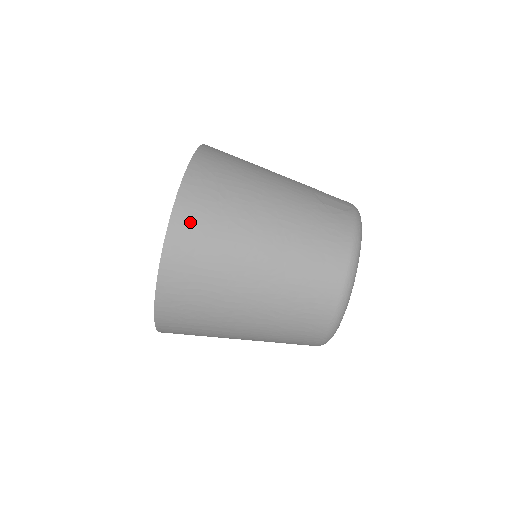
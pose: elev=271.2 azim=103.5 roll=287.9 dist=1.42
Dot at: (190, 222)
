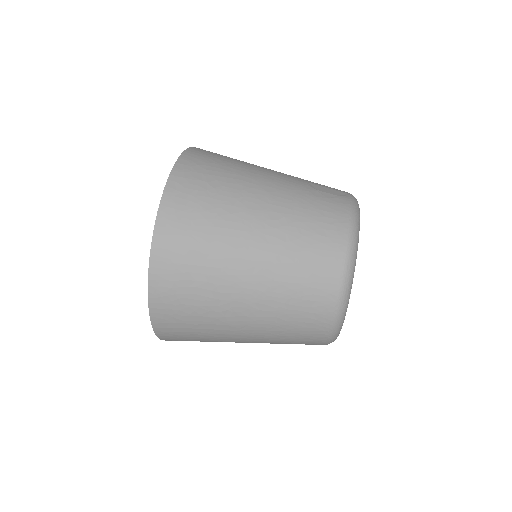
Dot at: (179, 211)
